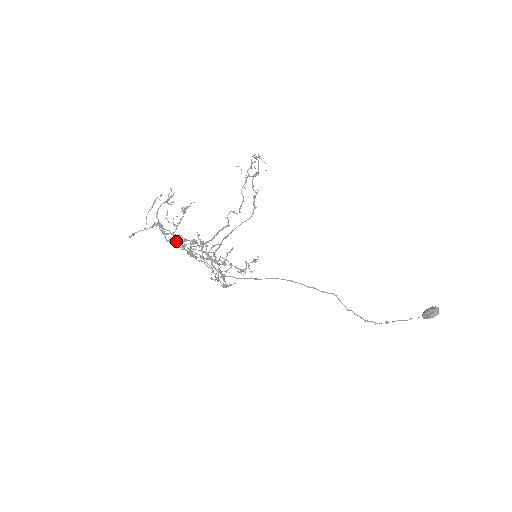
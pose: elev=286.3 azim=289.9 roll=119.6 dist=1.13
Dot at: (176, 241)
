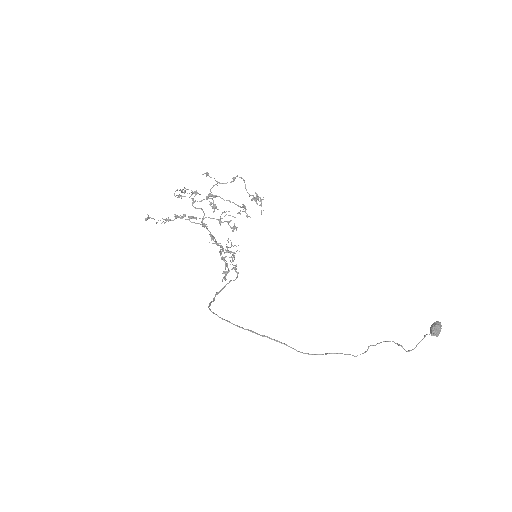
Dot at: (193, 200)
